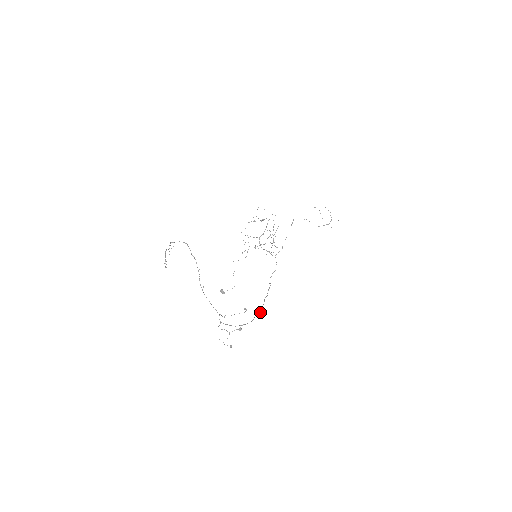
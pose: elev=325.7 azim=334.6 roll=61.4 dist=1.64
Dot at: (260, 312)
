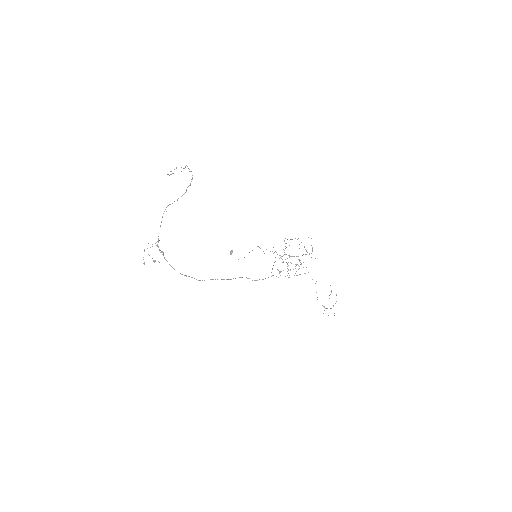
Dot at: occluded
